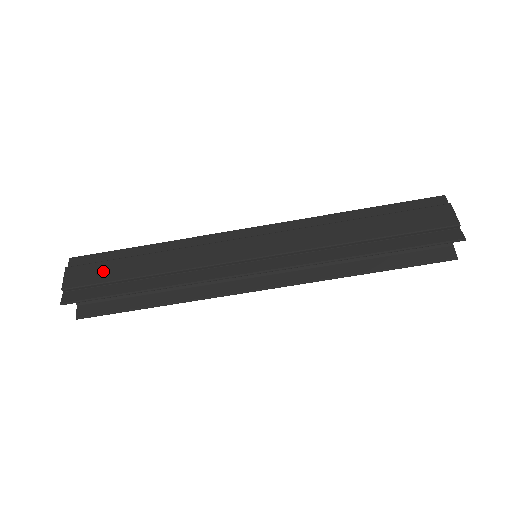
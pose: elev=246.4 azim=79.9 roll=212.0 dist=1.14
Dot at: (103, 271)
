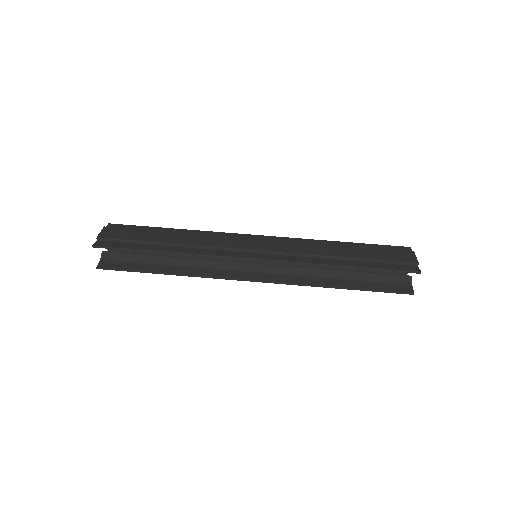
Dot at: (134, 234)
